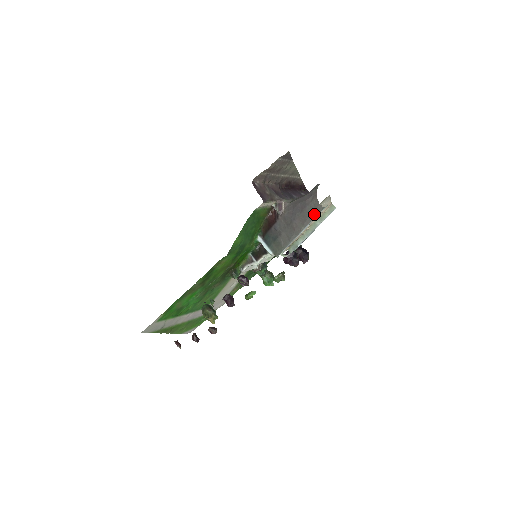
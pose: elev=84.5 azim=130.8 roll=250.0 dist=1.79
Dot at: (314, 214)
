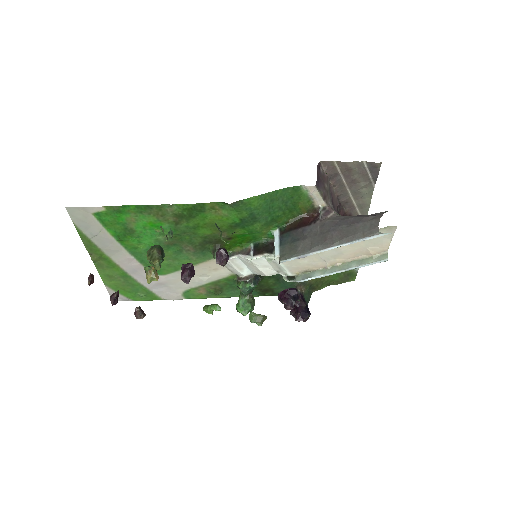
Dot at: (363, 234)
